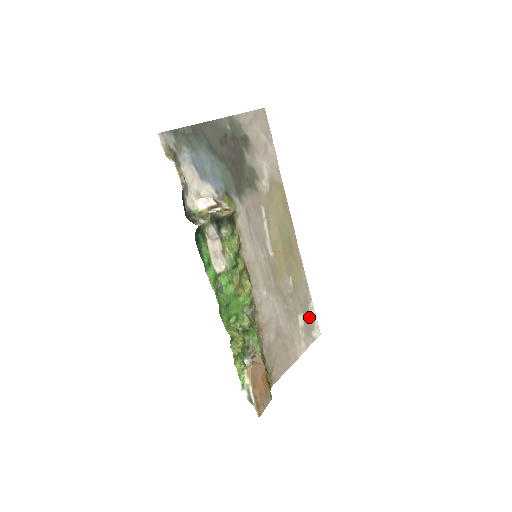
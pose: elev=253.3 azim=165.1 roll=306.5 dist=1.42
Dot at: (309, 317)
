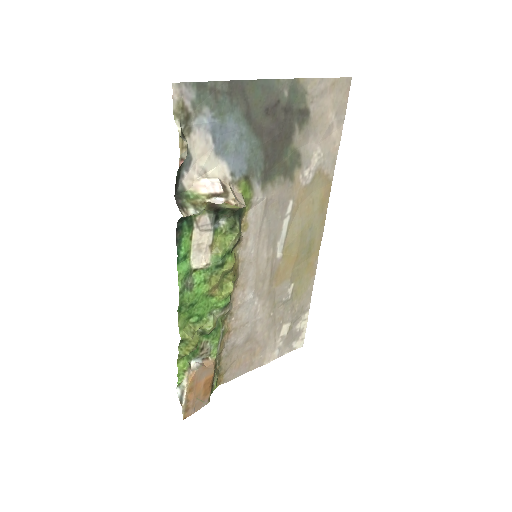
Dot at: (297, 327)
